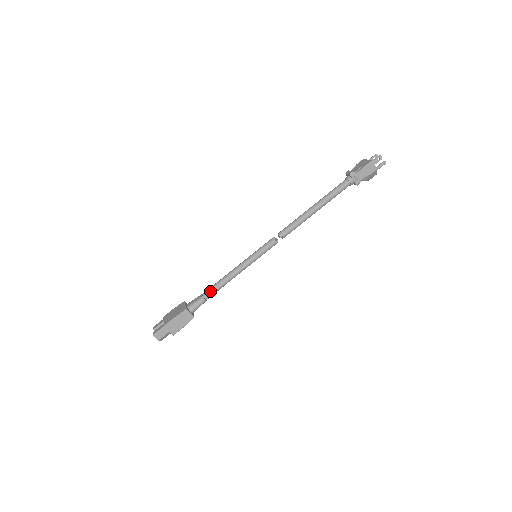
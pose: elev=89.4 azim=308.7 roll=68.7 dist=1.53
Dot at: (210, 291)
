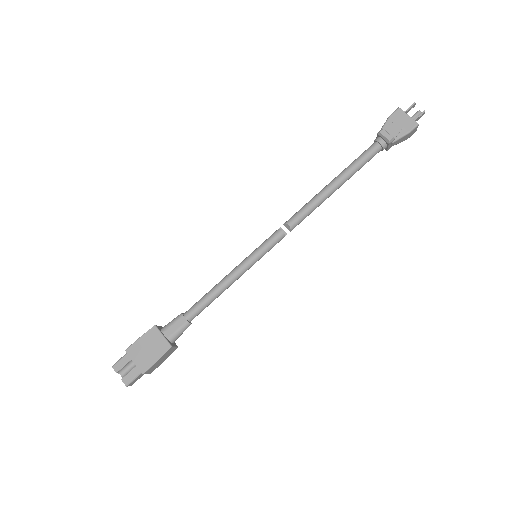
Dot at: (197, 313)
